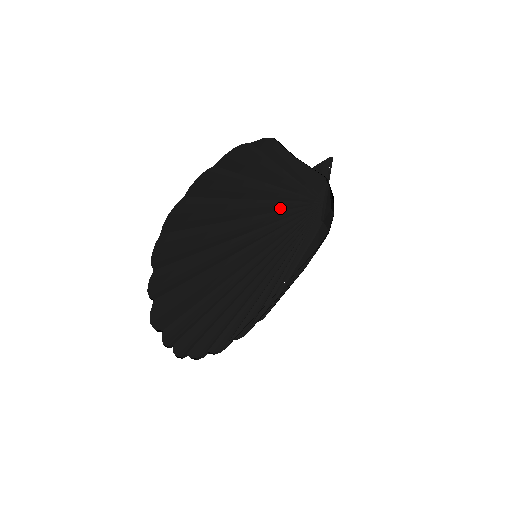
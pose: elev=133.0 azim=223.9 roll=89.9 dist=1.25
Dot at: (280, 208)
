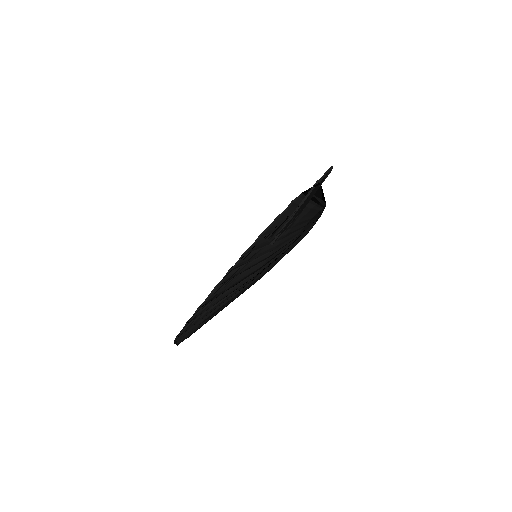
Dot at: occluded
